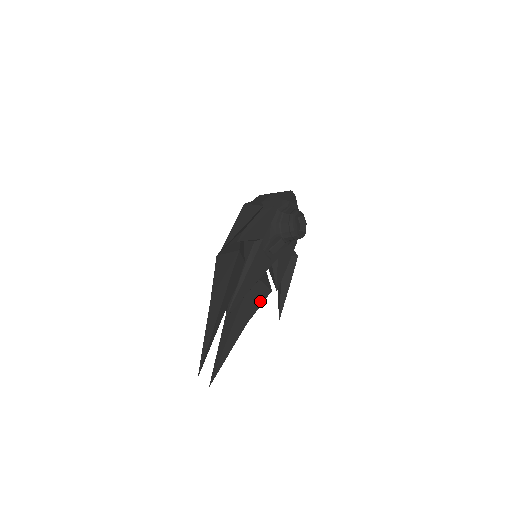
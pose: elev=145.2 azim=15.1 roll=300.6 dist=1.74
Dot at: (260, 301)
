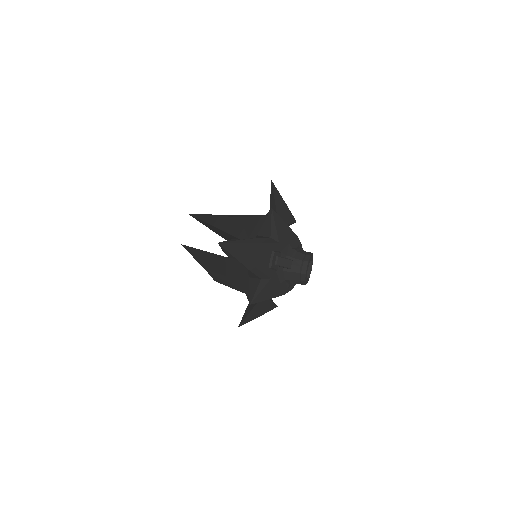
Dot at: (241, 284)
